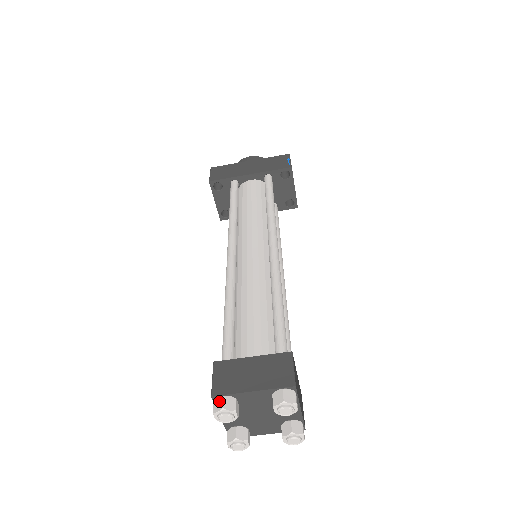
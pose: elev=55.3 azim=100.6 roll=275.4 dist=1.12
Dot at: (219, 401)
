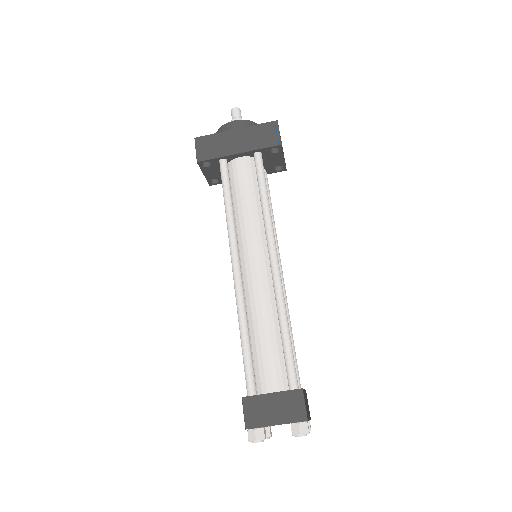
Dot at: (252, 433)
